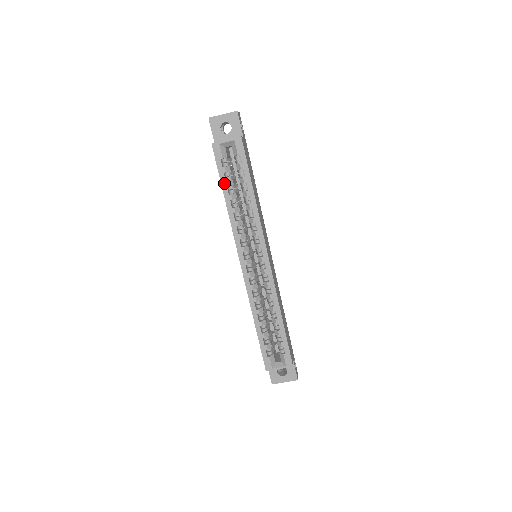
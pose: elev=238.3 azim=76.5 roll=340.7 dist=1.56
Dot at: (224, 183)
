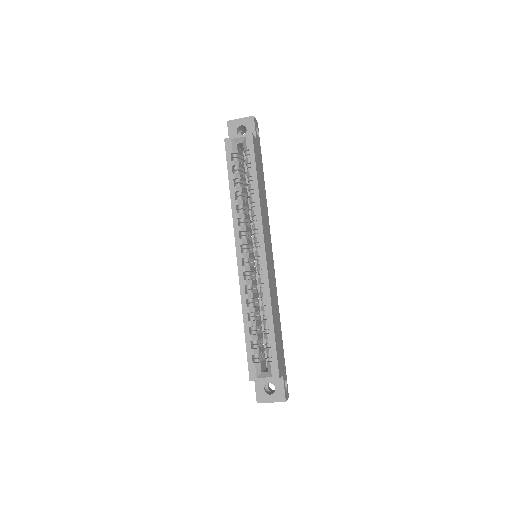
Dot at: (231, 175)
